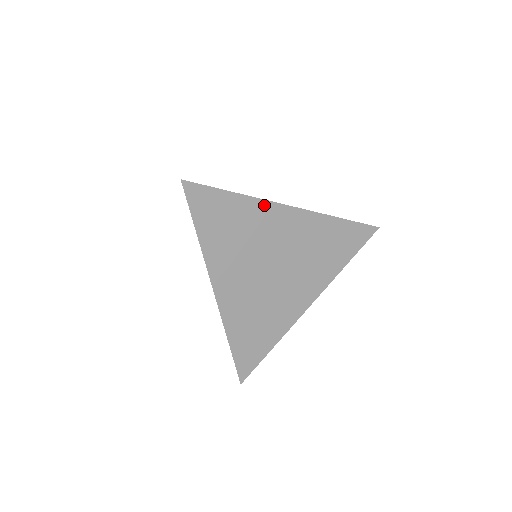
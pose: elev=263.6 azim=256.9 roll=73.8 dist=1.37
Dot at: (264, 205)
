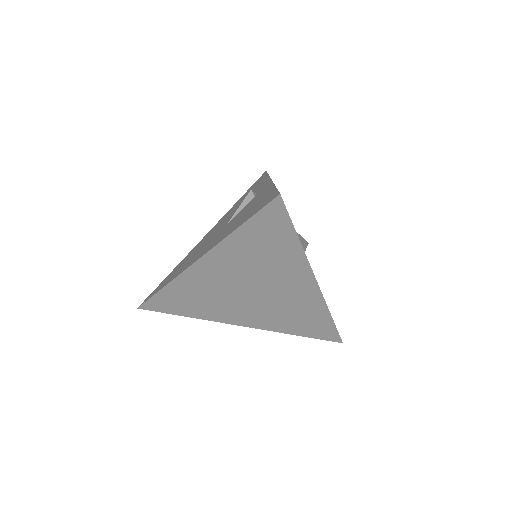
Dot at: (304, 264)
